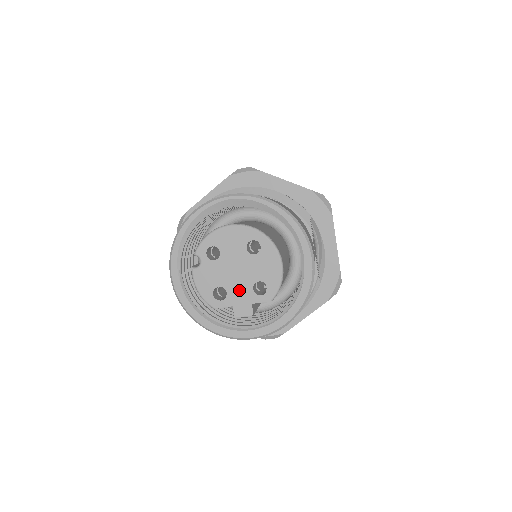
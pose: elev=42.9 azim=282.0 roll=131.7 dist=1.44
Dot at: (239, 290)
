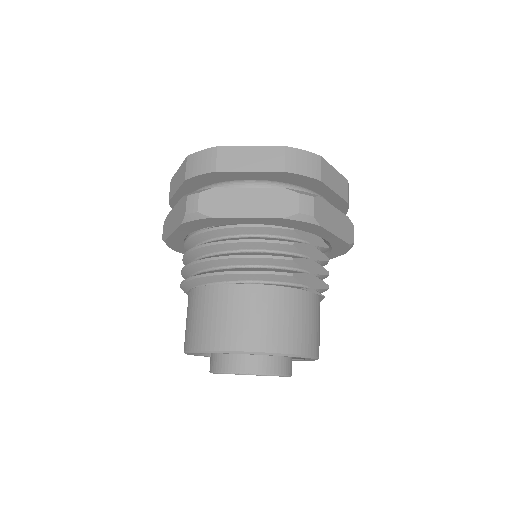
Dot at: occluded
